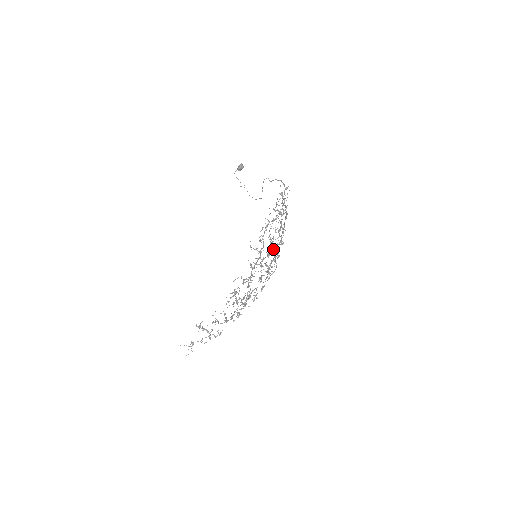
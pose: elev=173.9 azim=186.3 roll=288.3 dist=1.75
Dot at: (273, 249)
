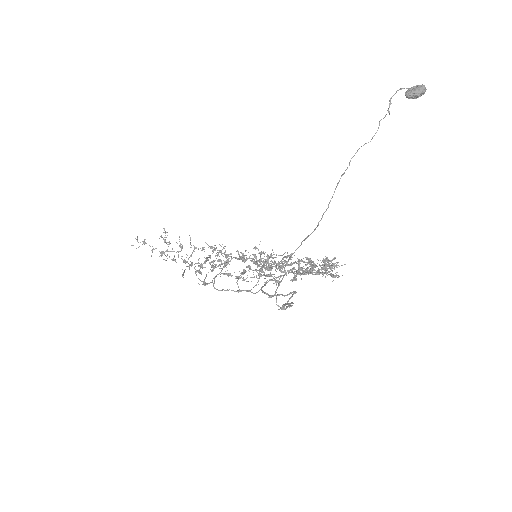
Dot at: (280, 271)
